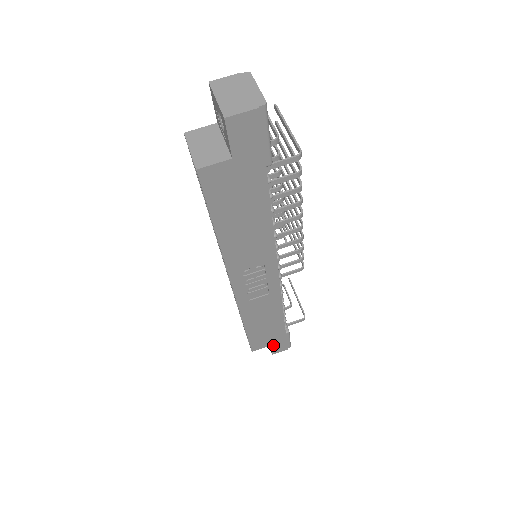
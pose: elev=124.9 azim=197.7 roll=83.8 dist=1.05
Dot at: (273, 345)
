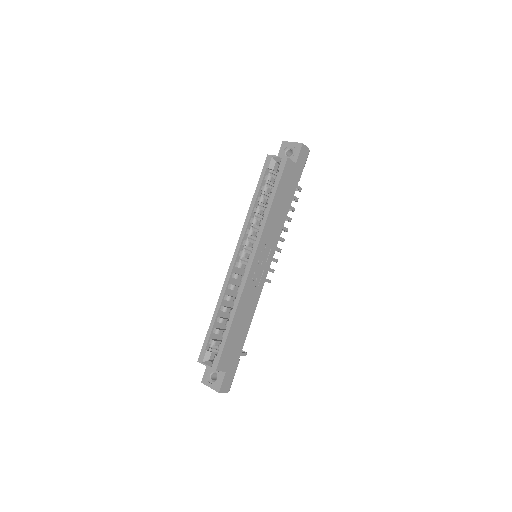
Dot at: (227, 373)
